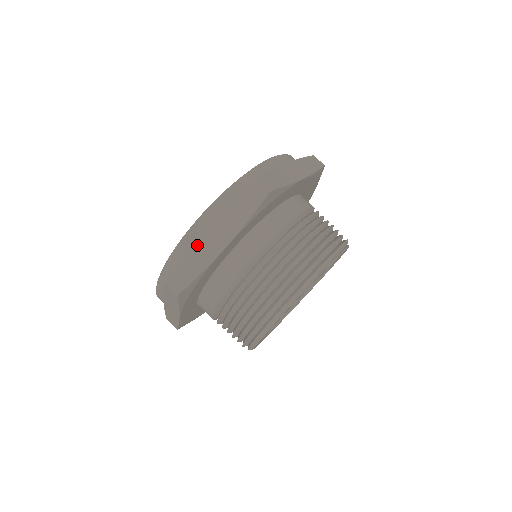
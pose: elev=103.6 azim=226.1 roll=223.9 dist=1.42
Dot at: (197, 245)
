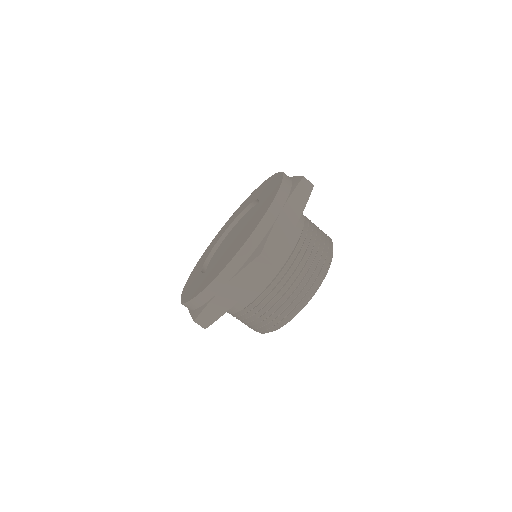
Dot at: (216, 298)
